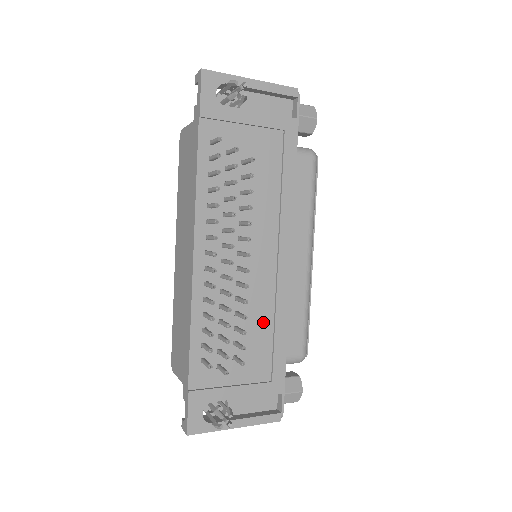
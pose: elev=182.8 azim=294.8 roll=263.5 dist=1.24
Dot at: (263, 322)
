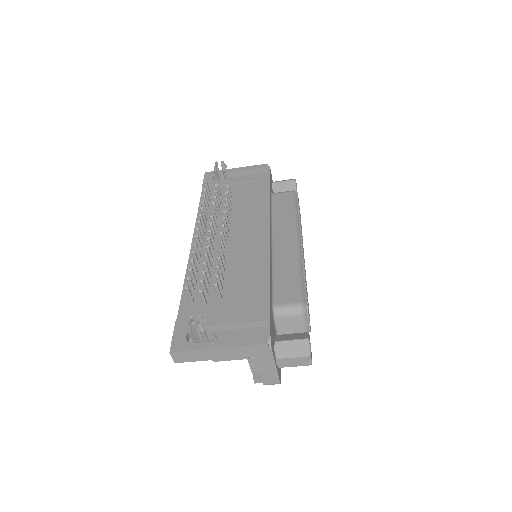
Dot at: (247, 273)
